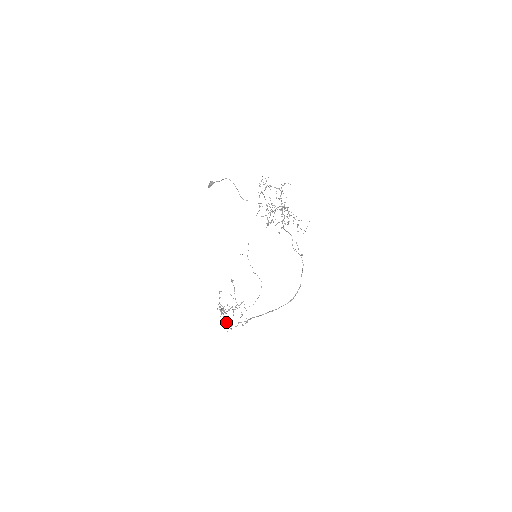
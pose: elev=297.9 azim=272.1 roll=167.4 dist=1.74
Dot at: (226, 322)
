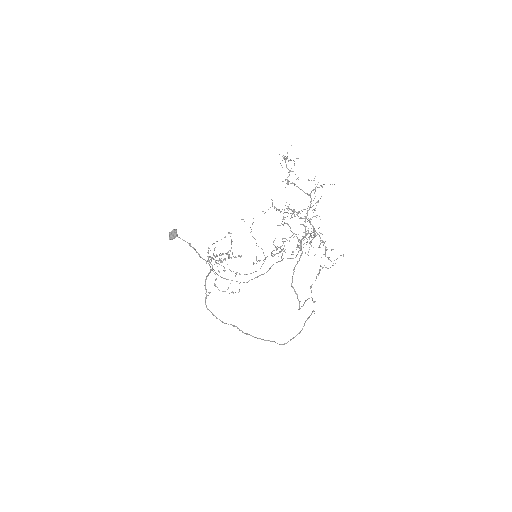
Dot at: occluded
